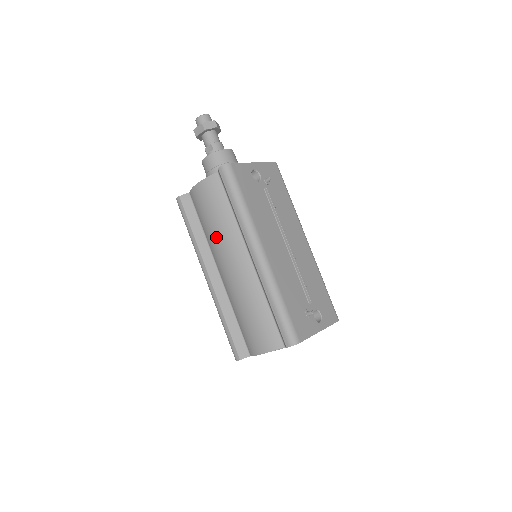
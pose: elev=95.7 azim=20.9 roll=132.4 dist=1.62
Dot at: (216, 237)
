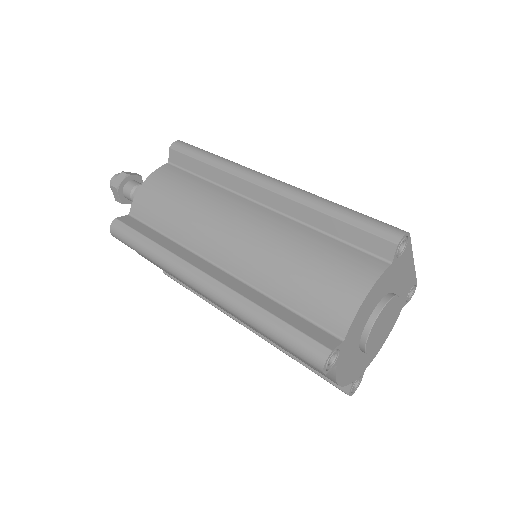
Dot at: (195, 214)
